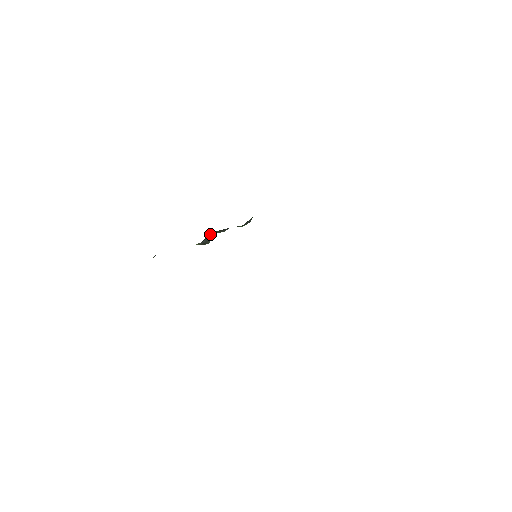
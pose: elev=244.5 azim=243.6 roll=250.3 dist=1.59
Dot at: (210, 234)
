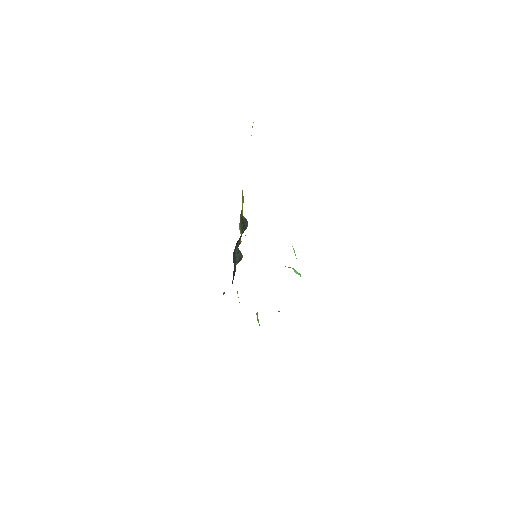
Dot at: (235, 252)
